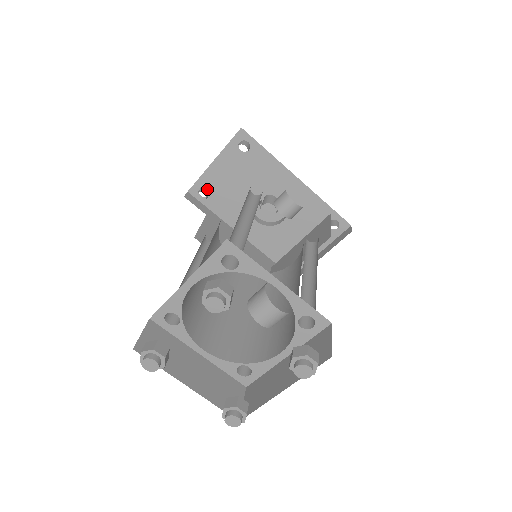
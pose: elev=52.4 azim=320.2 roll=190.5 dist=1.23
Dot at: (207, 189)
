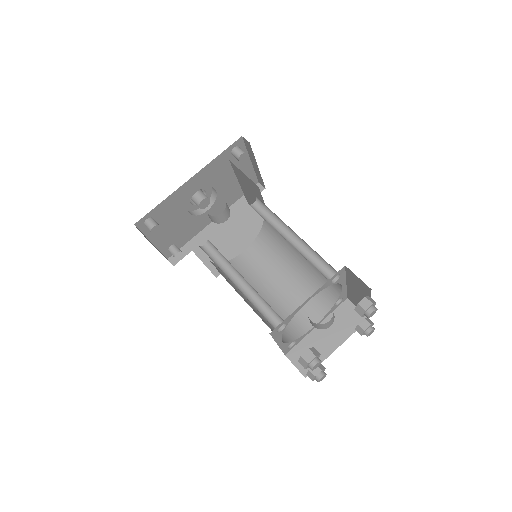
Dot at: (171, 247)
